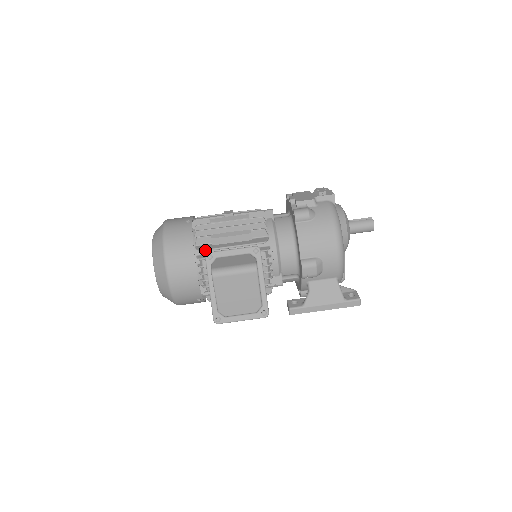
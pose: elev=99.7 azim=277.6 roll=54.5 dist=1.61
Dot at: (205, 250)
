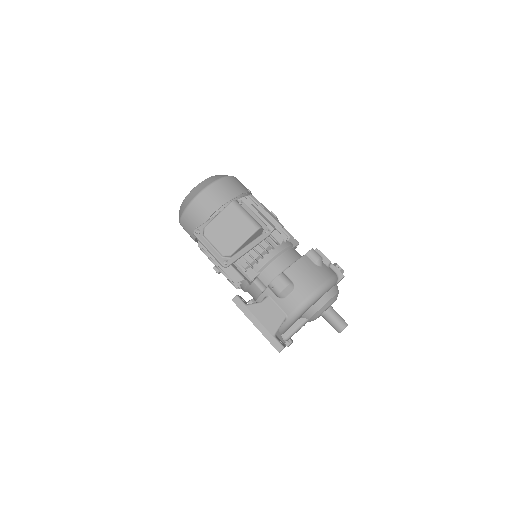
Dot at: occluded
